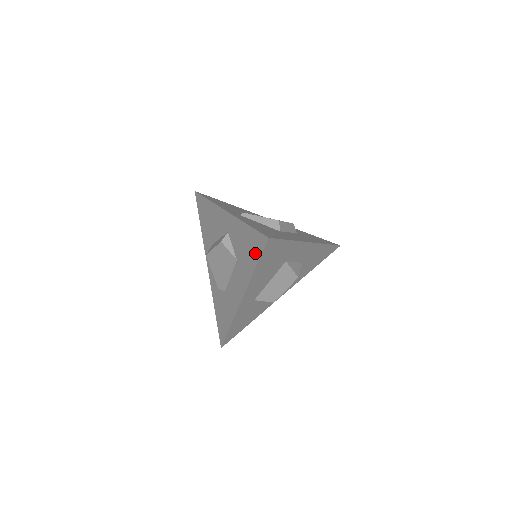
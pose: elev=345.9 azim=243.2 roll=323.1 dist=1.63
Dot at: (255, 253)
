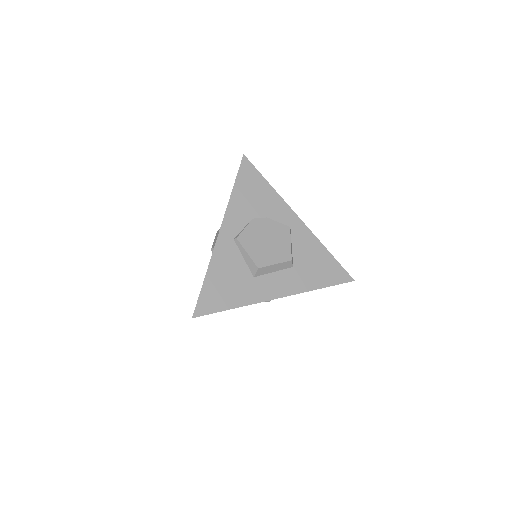
Dot at: occluded
